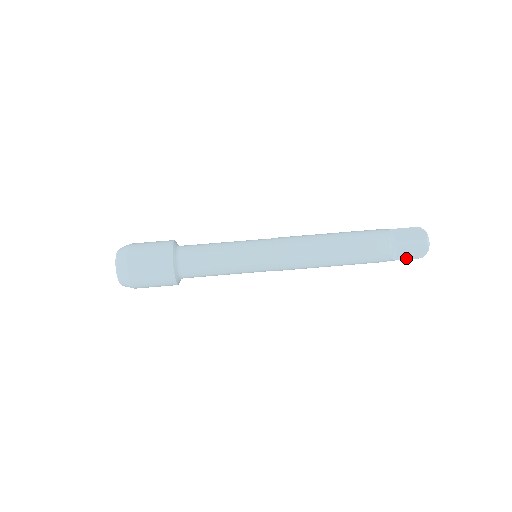
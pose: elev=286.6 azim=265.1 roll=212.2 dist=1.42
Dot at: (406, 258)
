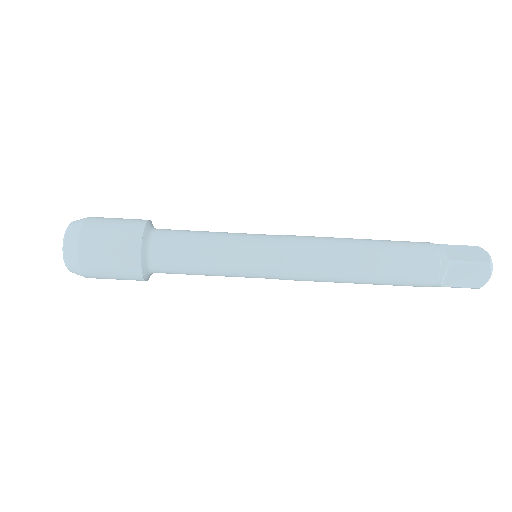
Dot at: (458, 285)
